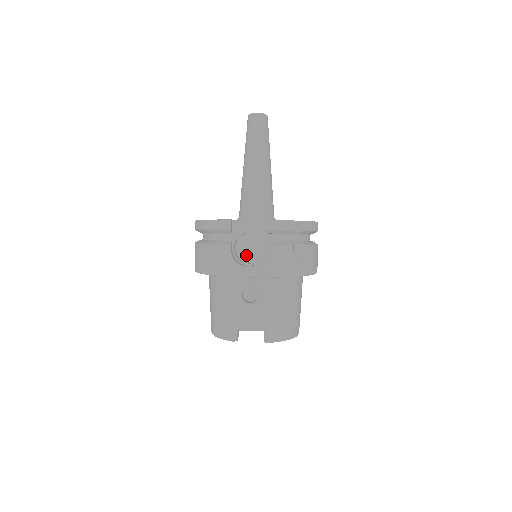
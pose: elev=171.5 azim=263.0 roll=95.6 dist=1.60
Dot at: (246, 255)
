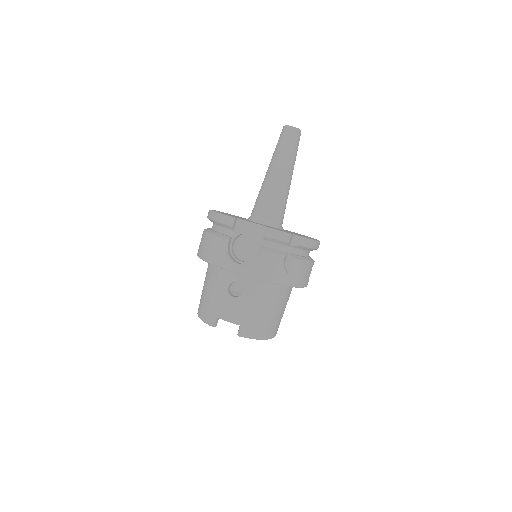
Dot at: (241, 253)
